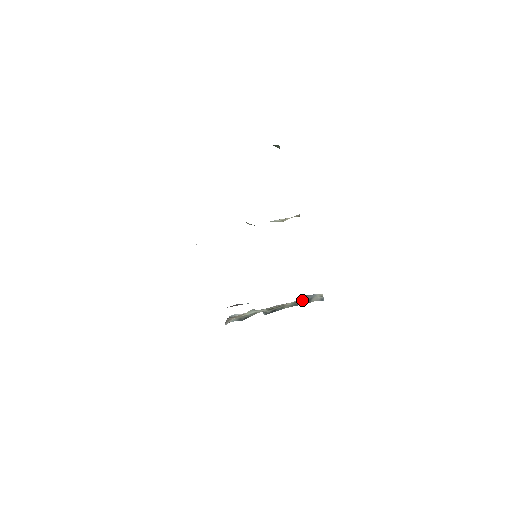
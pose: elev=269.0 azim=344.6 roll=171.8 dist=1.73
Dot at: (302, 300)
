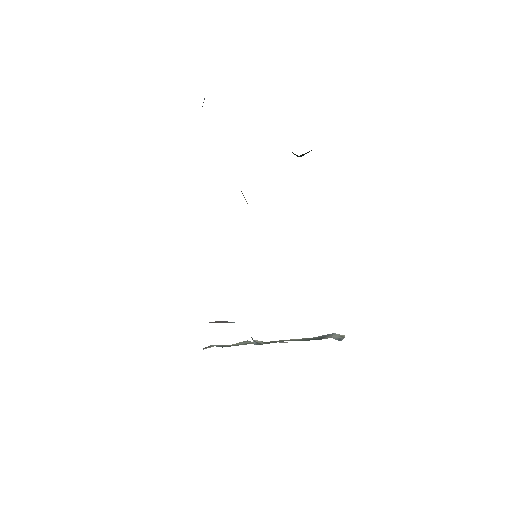
Dot at: (314, 337)
